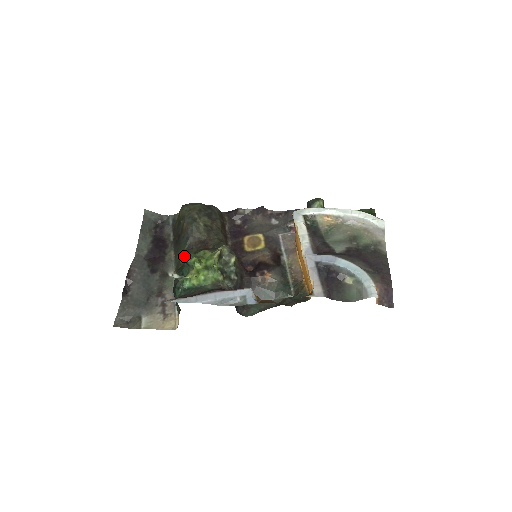
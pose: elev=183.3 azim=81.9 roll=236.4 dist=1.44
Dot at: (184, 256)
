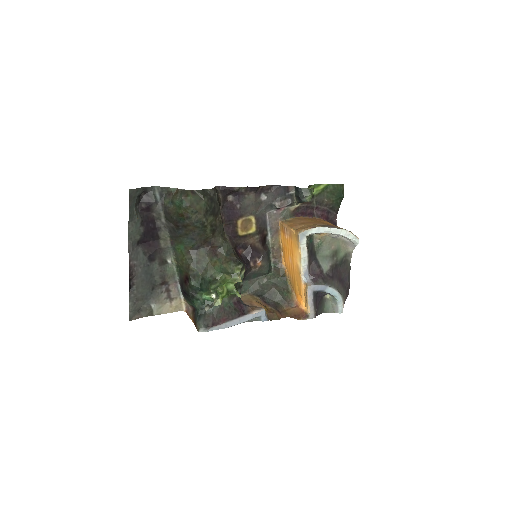
Dot at: (212, 289)
